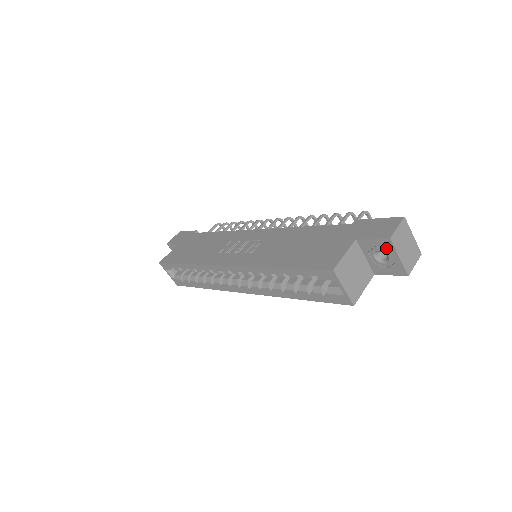
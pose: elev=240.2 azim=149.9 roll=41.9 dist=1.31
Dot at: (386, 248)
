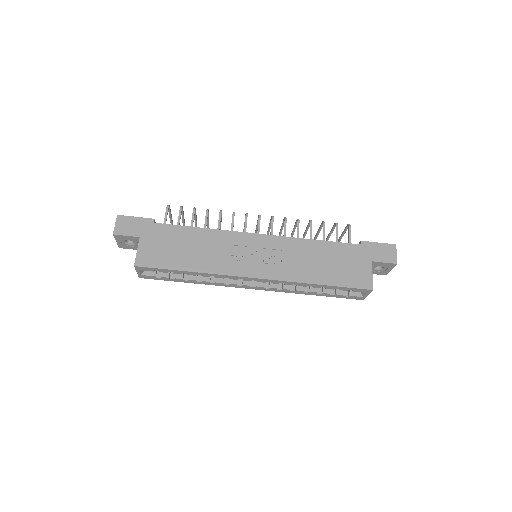
Dot at: (388, 266)
